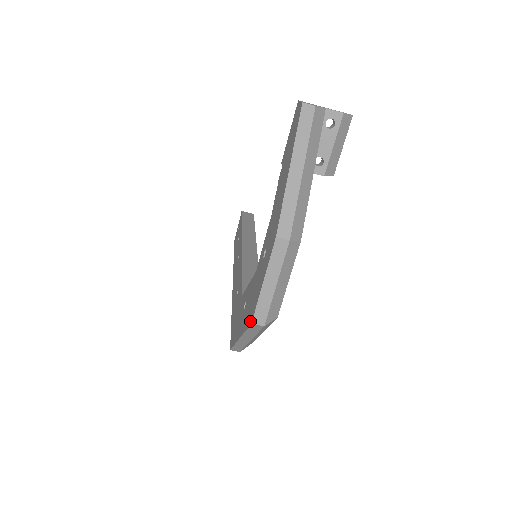
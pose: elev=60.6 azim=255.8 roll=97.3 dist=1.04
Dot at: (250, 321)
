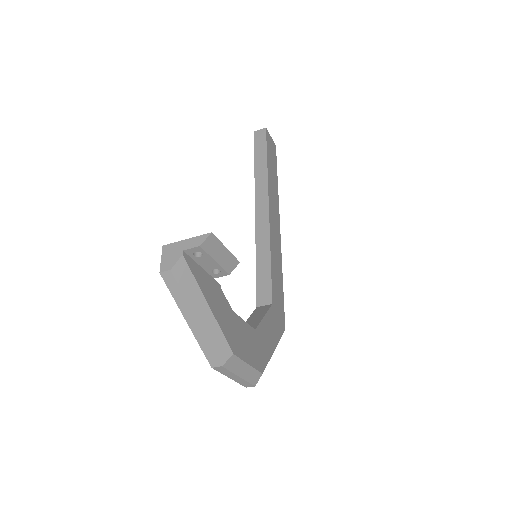
Dot at: occluded
